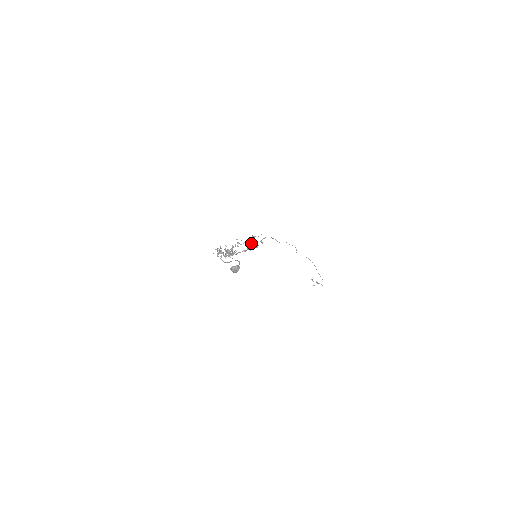
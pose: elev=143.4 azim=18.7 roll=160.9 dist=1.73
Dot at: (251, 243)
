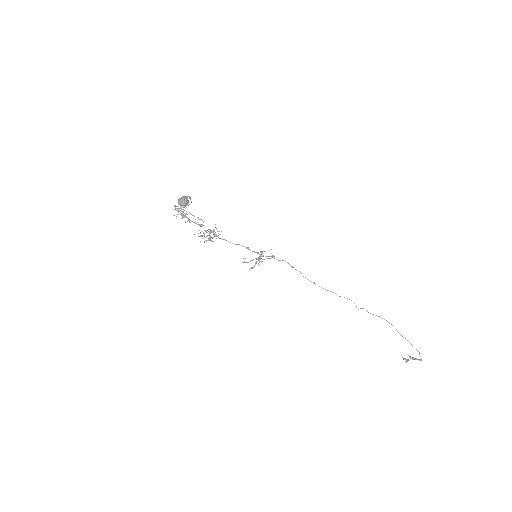
Dot at: (259, 258)
